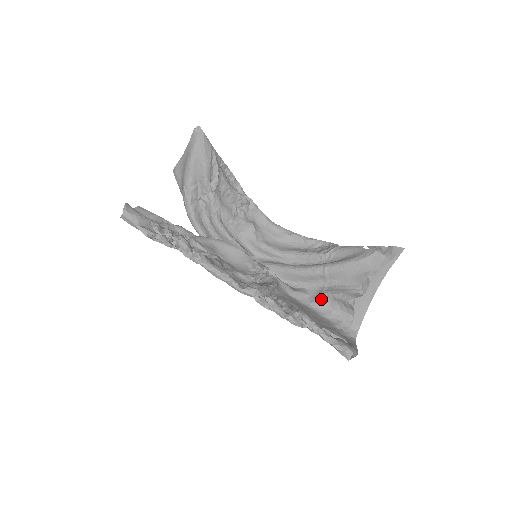
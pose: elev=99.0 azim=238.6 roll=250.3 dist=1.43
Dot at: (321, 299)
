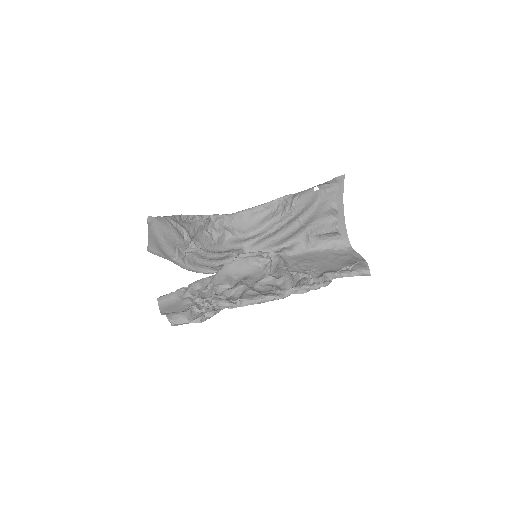
Dot at: (312, 241)
